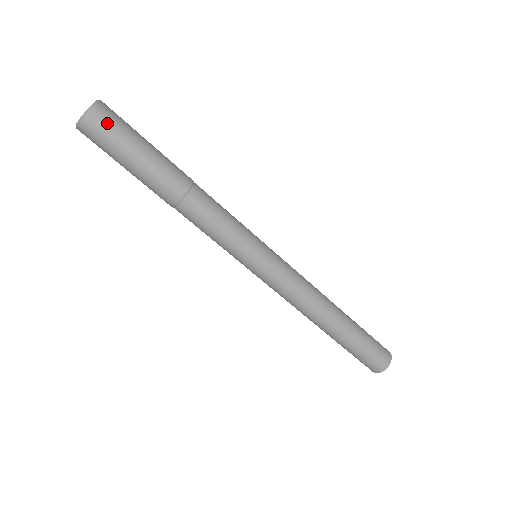
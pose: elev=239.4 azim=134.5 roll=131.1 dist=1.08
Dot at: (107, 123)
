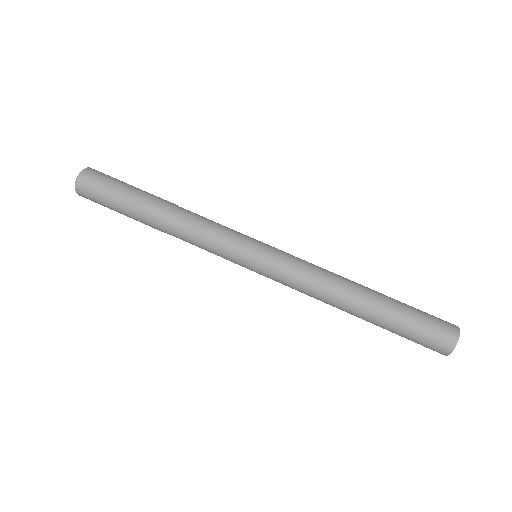
Dot at: (105, 174)
